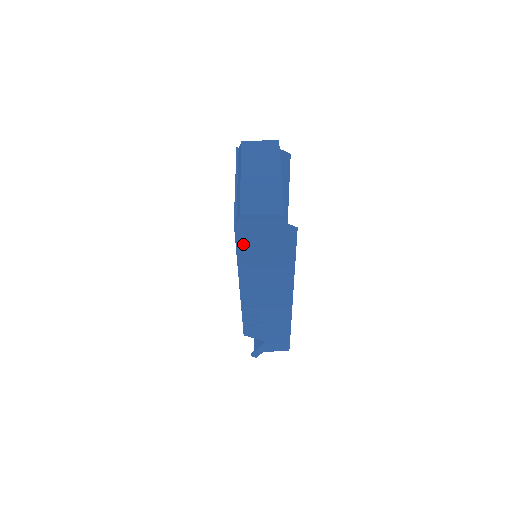
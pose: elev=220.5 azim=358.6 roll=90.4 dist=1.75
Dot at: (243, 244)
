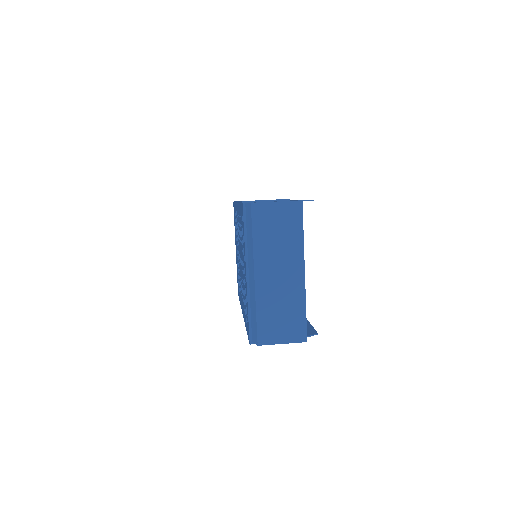
Dot at: occluded
